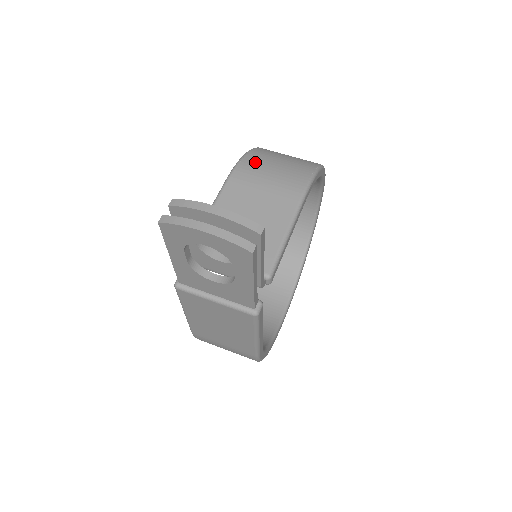
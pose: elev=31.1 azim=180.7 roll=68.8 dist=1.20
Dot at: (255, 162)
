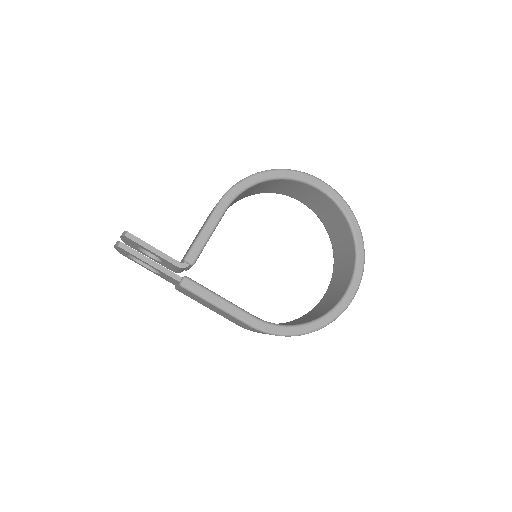
Dot at: occluded
